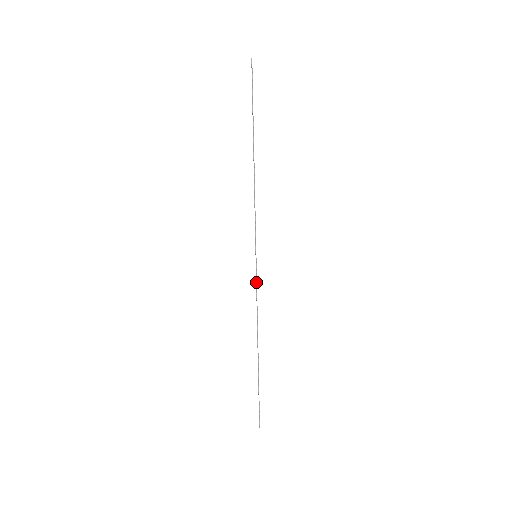
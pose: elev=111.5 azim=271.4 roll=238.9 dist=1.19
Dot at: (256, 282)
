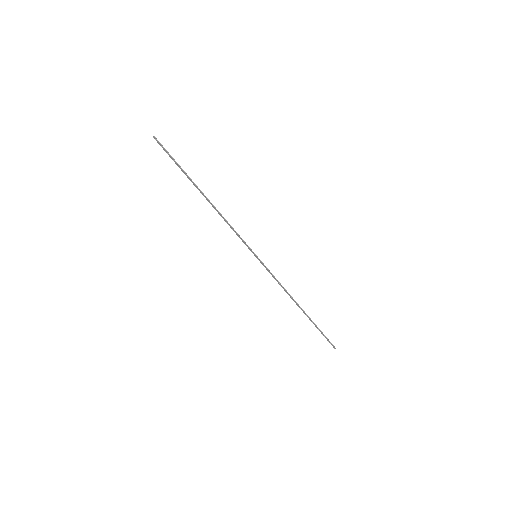
Dot at: (269, 271)
